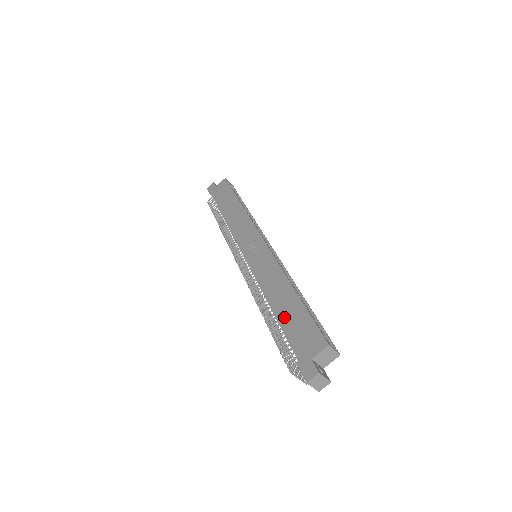
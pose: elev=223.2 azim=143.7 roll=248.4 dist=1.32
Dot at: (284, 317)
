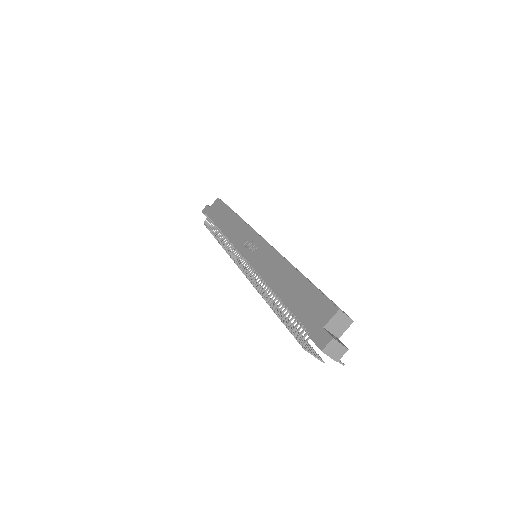
Dot at: (290, 298)
